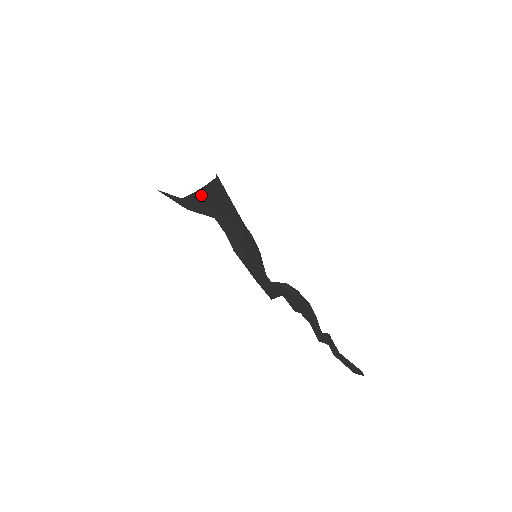
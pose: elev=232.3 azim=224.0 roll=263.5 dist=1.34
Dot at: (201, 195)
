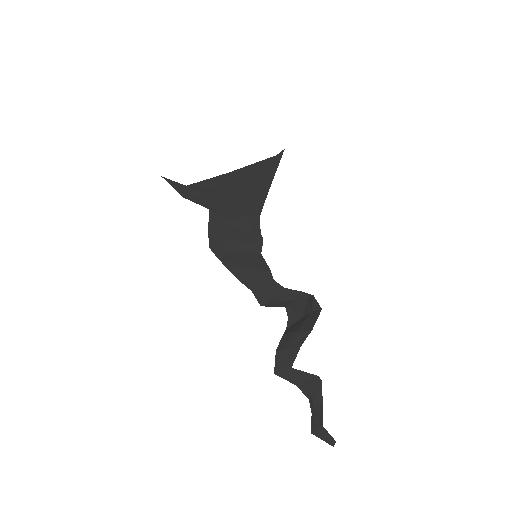
Dot at: (221, 180)
